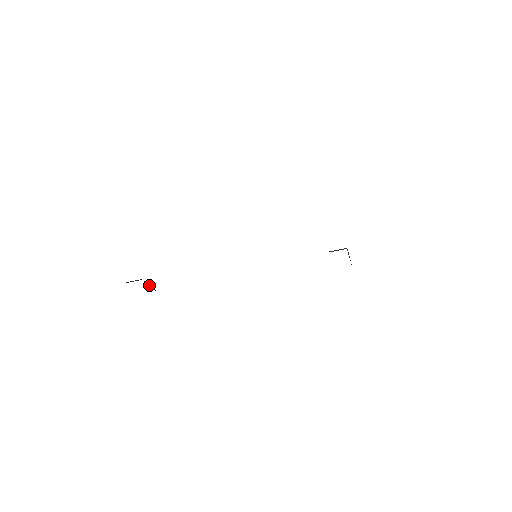
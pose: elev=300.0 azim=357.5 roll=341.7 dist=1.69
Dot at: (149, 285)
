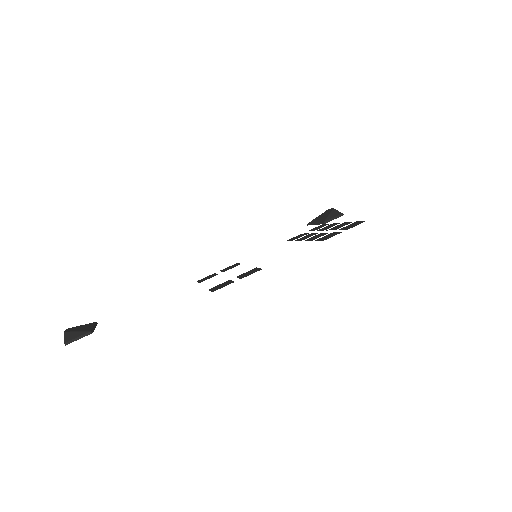
Dot at: (92, 327)
